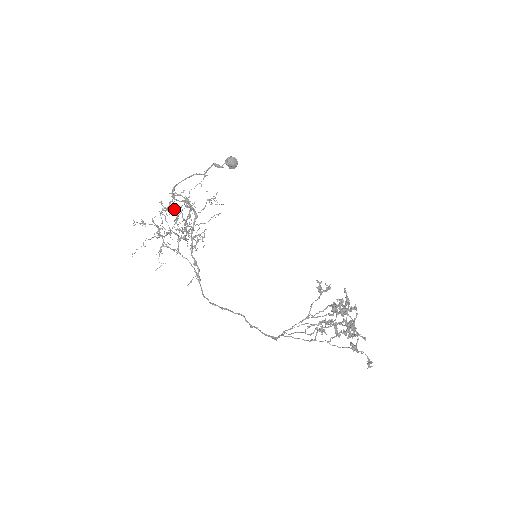
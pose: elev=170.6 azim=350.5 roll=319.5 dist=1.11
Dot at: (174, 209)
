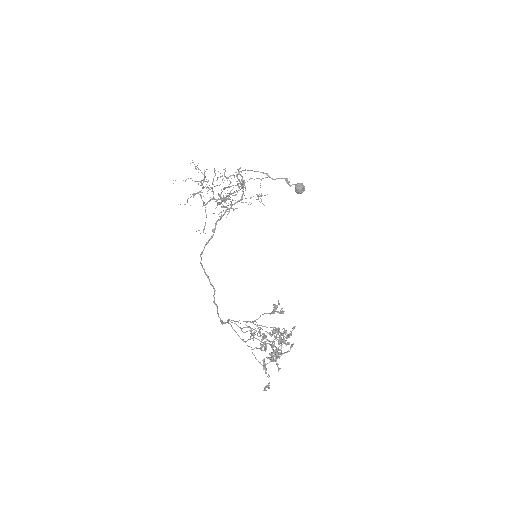
Dot at: (230, 182)
